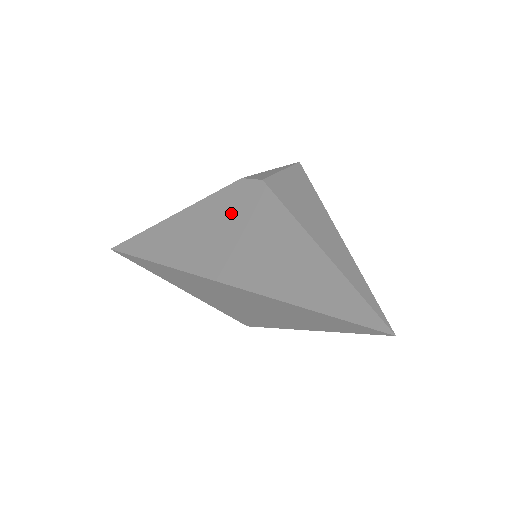
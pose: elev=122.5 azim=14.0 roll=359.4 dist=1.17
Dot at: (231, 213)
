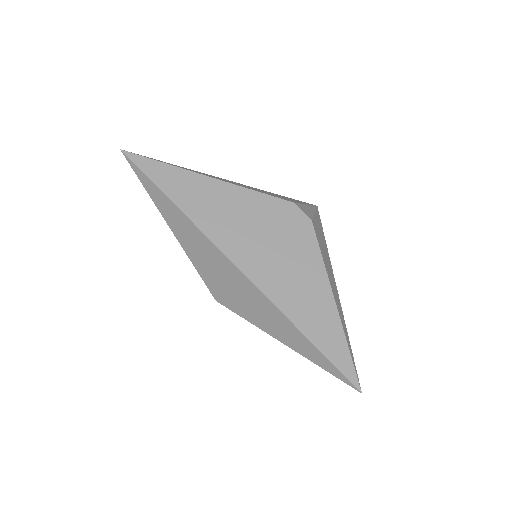
Dot at: (275, 225)
